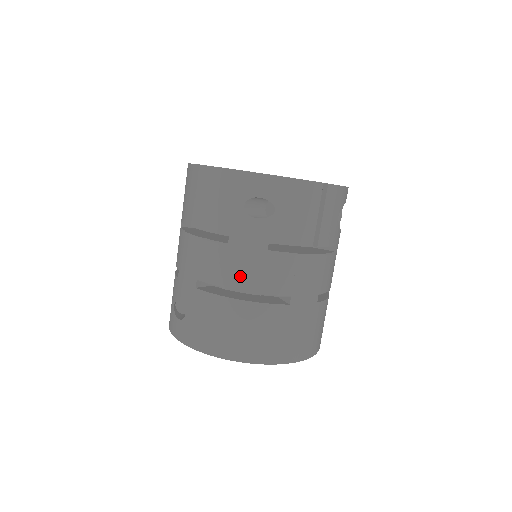
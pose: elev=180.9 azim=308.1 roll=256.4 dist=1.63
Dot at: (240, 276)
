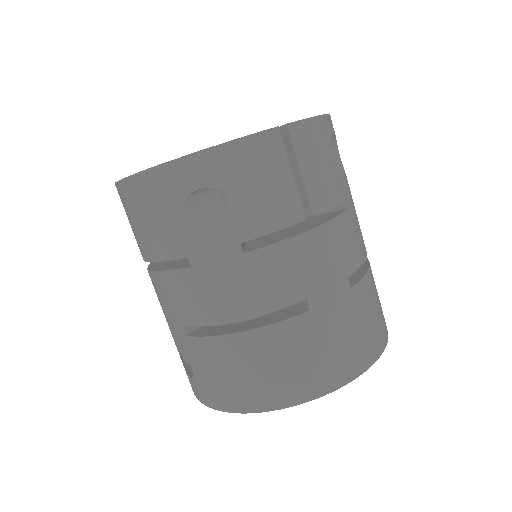
Dot at: (225, 302)
